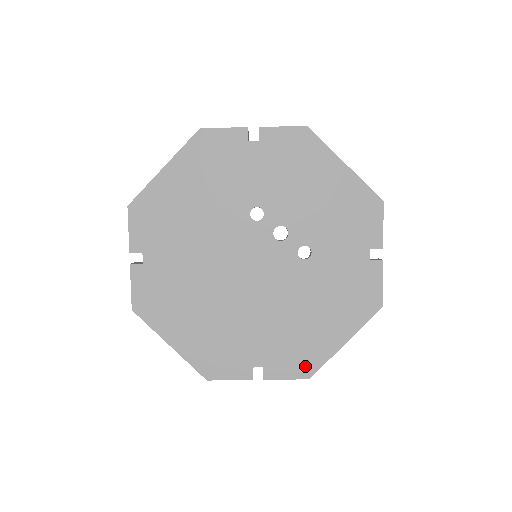
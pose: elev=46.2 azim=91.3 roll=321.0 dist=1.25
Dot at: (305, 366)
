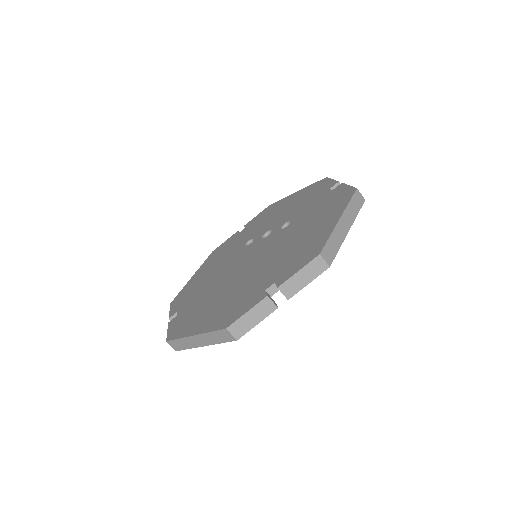
Dot at: (312, 253)
